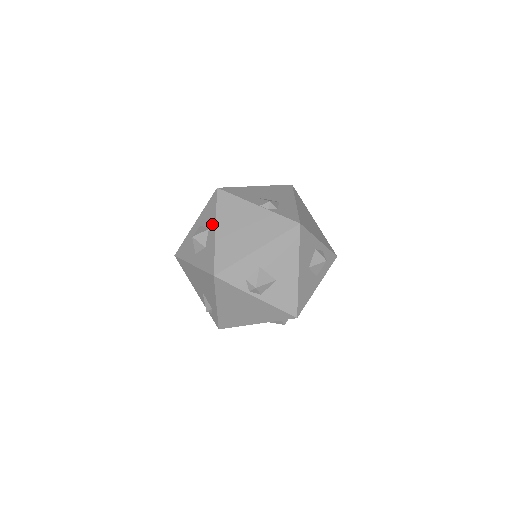
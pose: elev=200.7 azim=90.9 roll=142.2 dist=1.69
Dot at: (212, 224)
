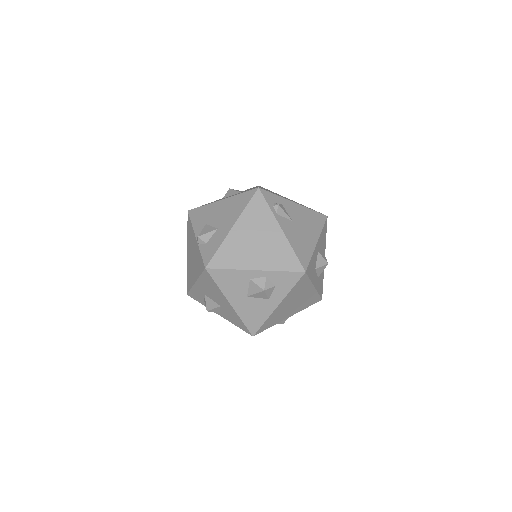
Dot at: occluded
